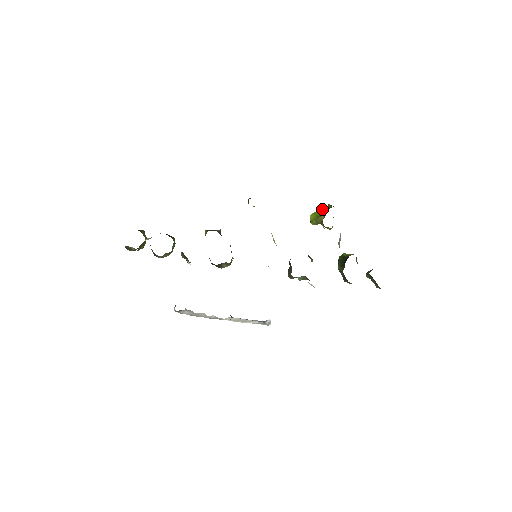
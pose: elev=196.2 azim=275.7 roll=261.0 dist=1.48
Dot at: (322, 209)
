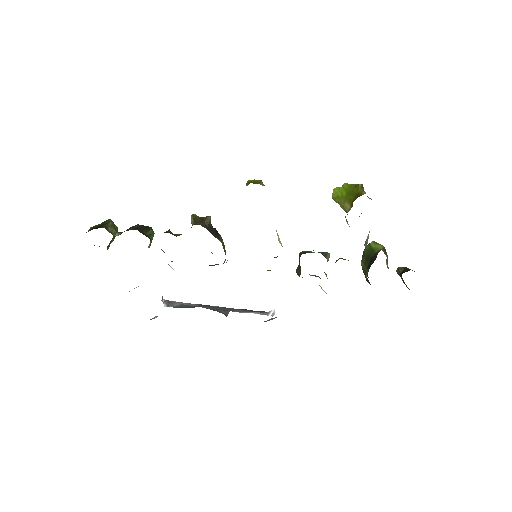
Dot at: (349, 187)
